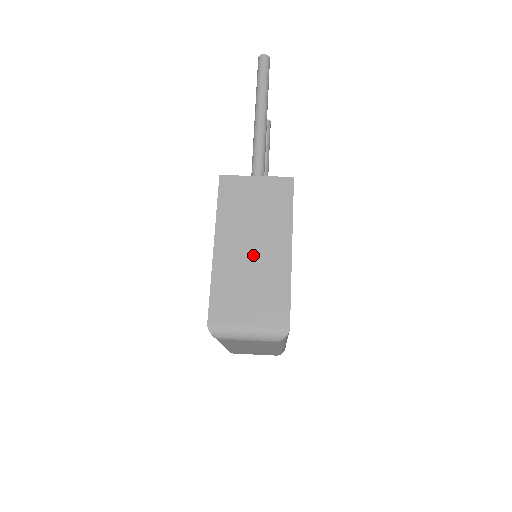
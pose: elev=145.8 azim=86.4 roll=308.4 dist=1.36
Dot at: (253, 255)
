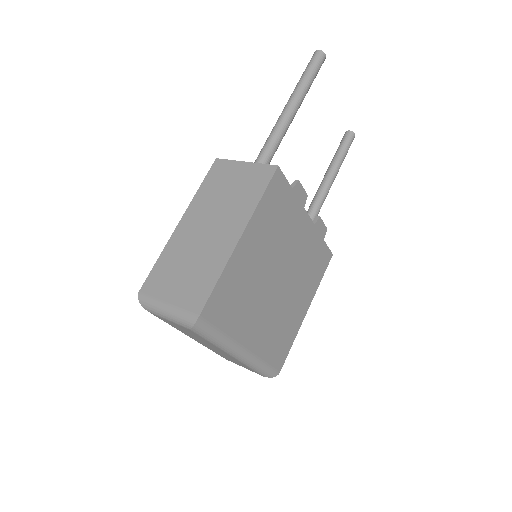
Dot at: (205, 236)
